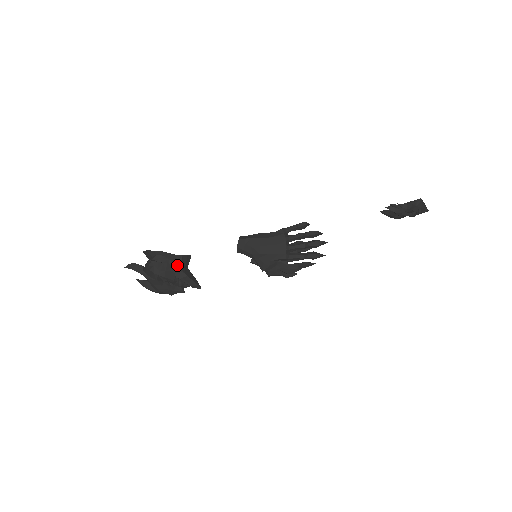
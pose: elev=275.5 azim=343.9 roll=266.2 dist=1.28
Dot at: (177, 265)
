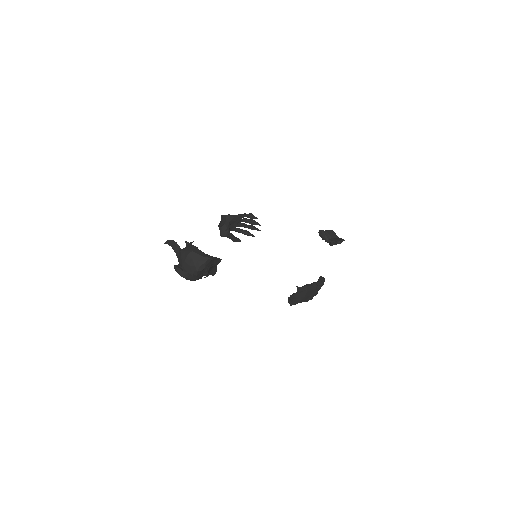
Dot at: (215, 263)
